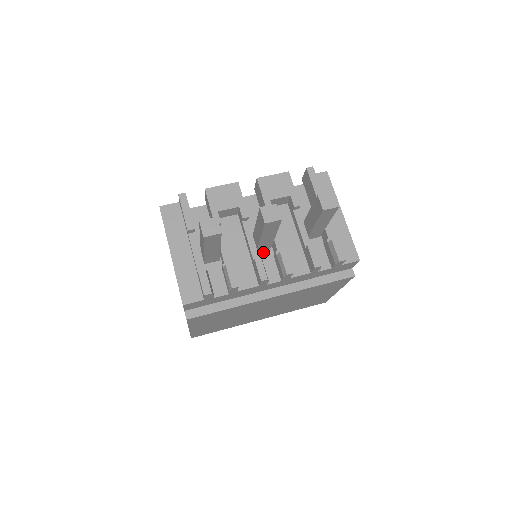
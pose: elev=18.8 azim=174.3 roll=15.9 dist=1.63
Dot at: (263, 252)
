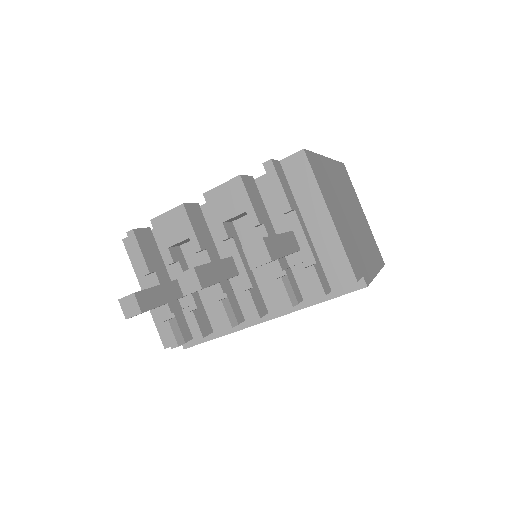
Dot at: (238, 278)
